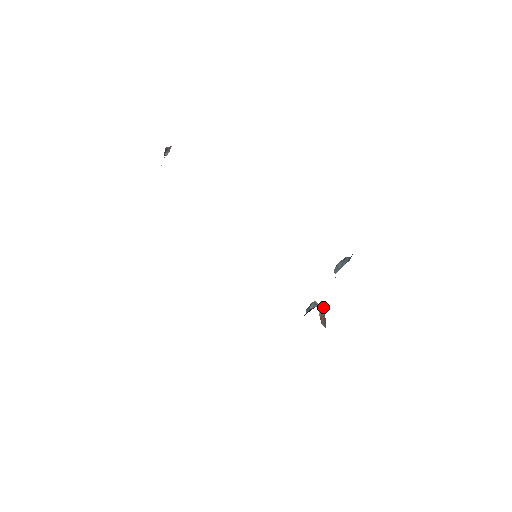
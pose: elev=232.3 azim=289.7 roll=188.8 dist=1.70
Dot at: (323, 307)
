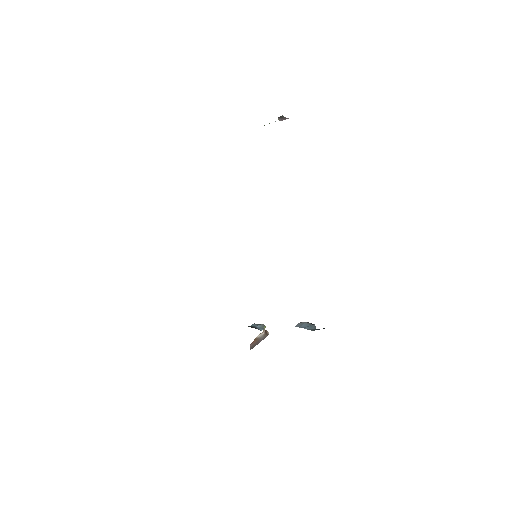
Dot at: (266, 335)
